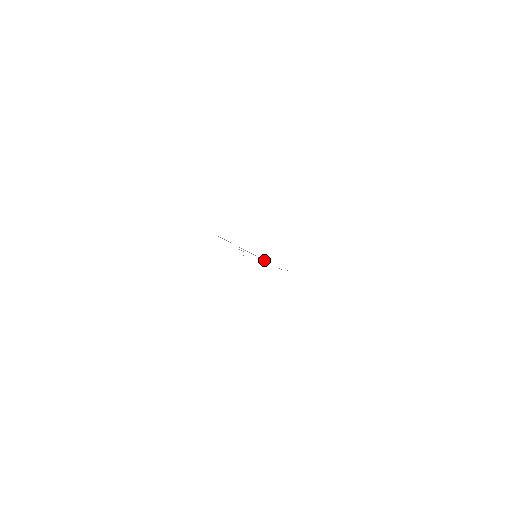
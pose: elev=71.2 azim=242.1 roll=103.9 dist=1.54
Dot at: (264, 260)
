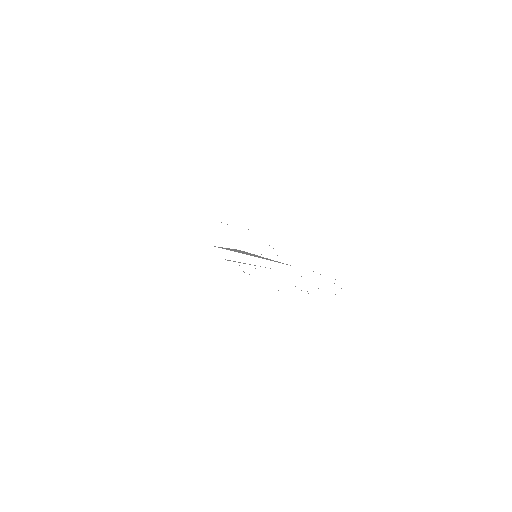
Dot at: (265, 258)
